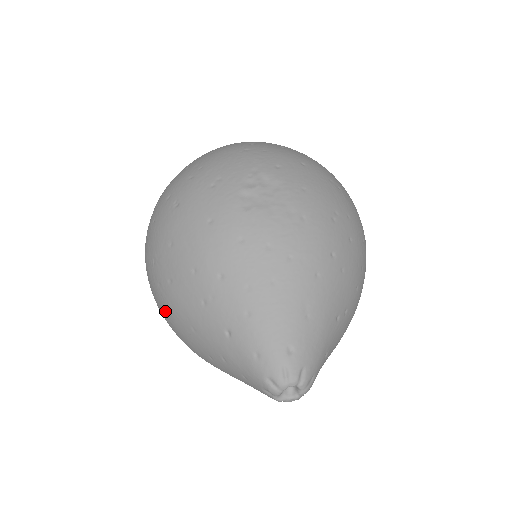
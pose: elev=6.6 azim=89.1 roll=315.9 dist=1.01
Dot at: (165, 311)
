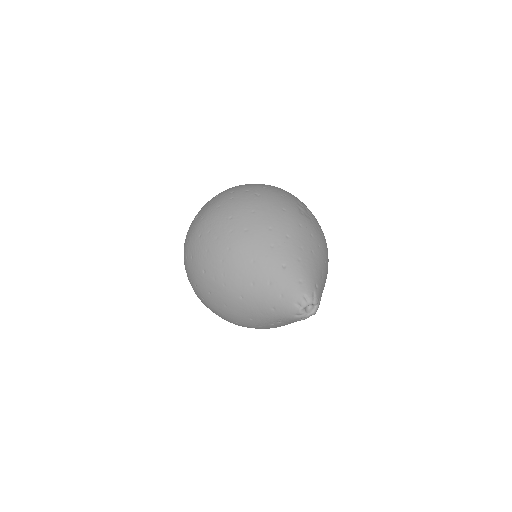
Dot at: (225, 249)
